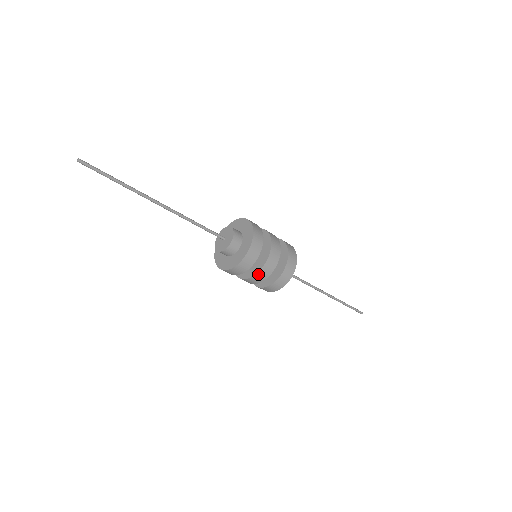
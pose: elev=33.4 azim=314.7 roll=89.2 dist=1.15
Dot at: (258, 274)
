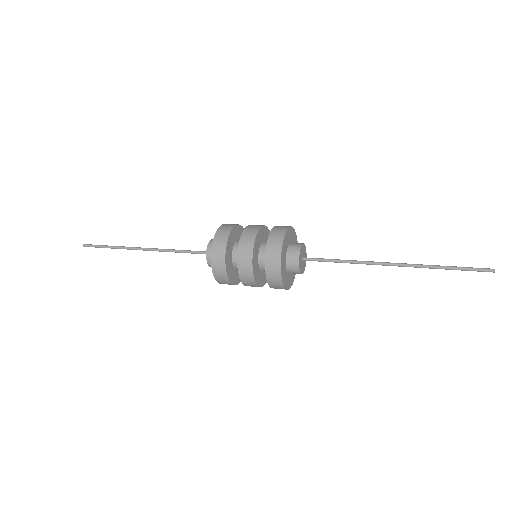
Dot at: (240, 248)
